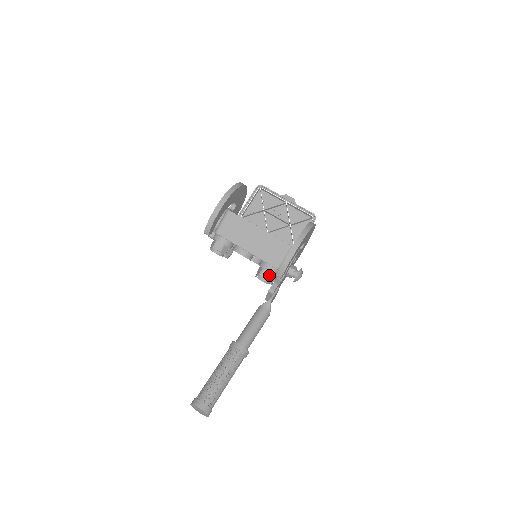
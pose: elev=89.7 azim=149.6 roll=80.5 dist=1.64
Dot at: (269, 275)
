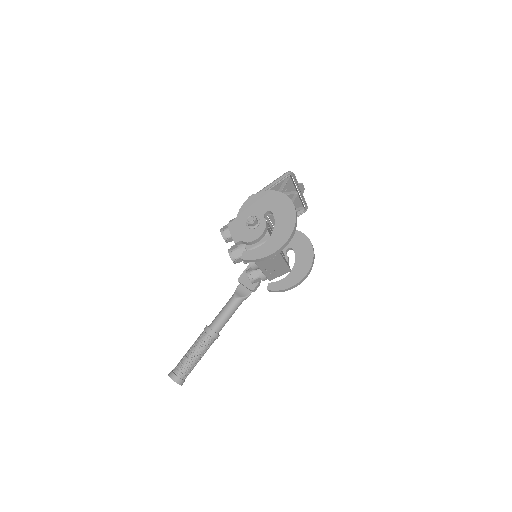
Dot at: occluded
